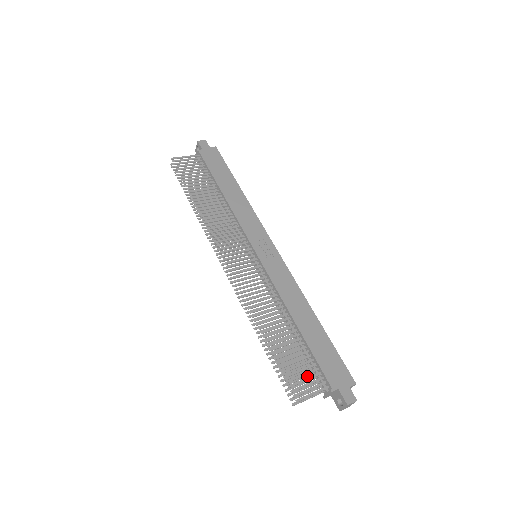
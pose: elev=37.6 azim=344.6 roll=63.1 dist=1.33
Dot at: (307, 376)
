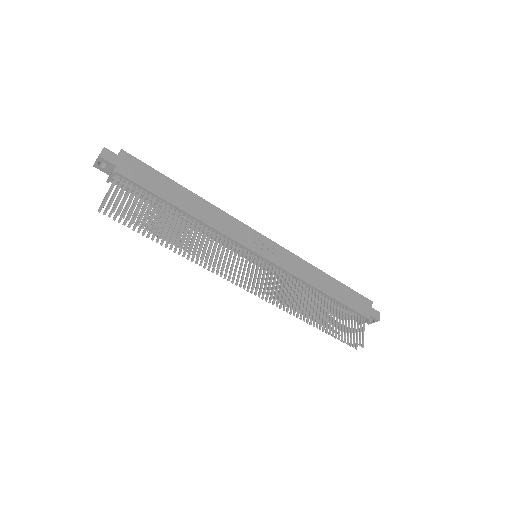
Dot at: occluded
